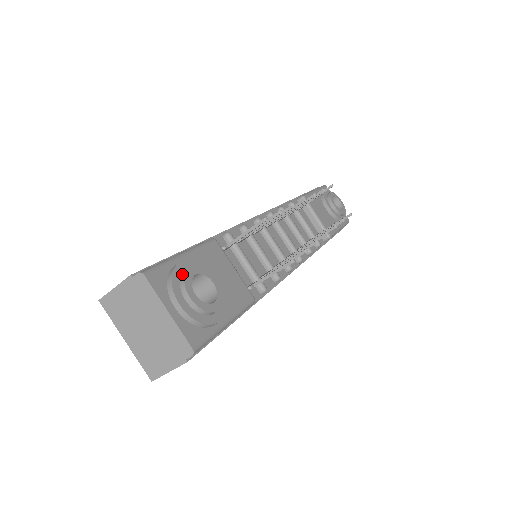
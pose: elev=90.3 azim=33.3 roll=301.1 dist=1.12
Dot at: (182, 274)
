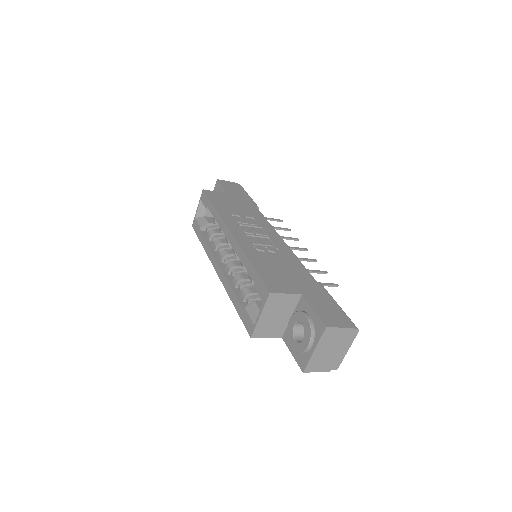
Dot at: occluded
